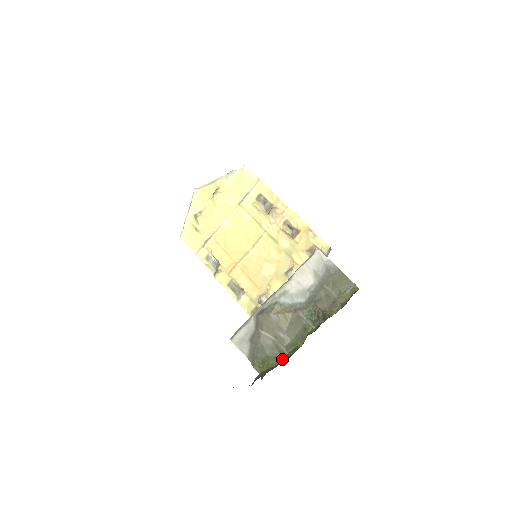
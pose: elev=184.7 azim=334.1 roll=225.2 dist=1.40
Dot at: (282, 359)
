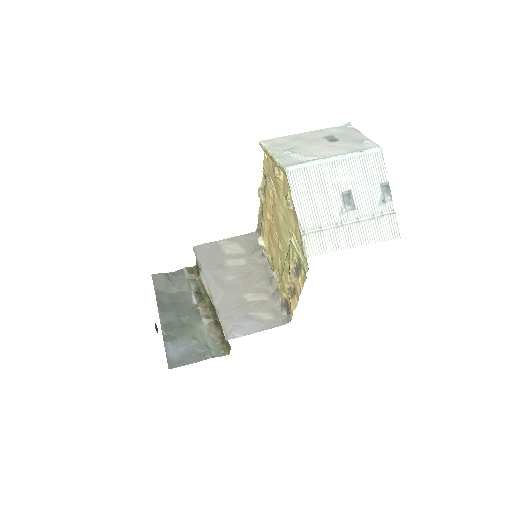
Dot at: occluded
